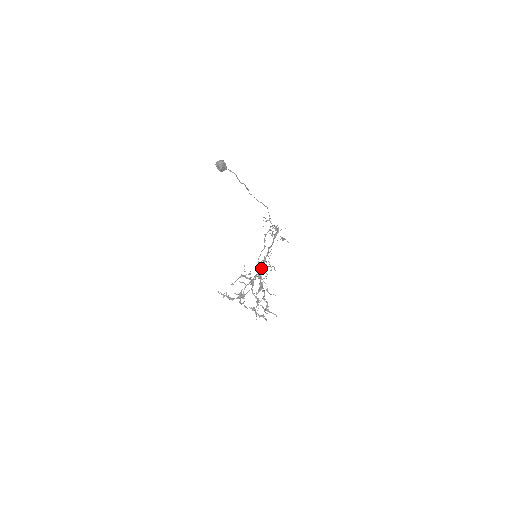
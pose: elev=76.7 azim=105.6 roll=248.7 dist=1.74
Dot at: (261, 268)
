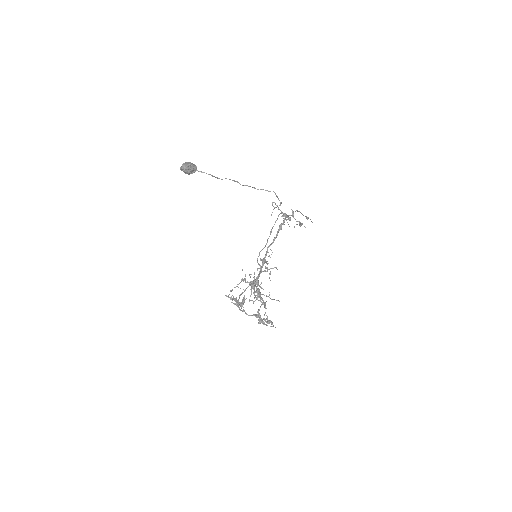
Dot at: (260, 271)
